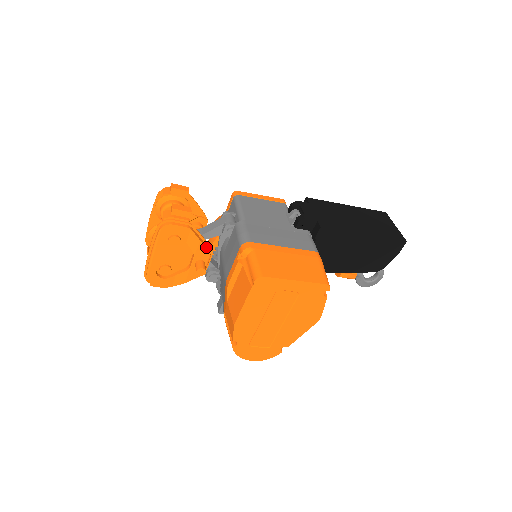
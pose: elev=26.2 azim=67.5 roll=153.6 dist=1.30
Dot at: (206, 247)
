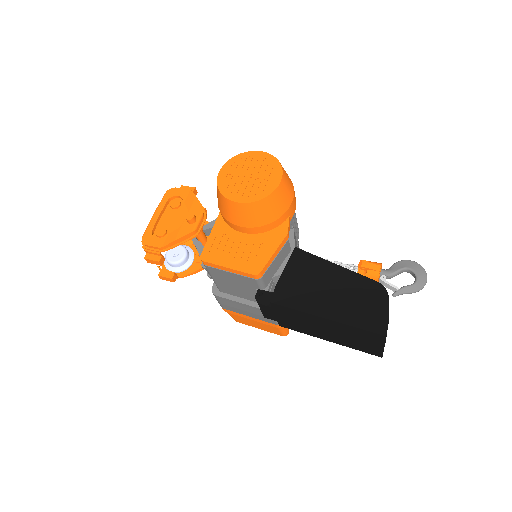
Dot at: occluded
